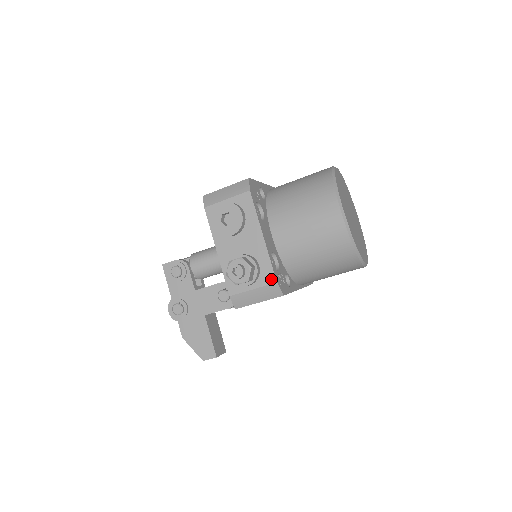
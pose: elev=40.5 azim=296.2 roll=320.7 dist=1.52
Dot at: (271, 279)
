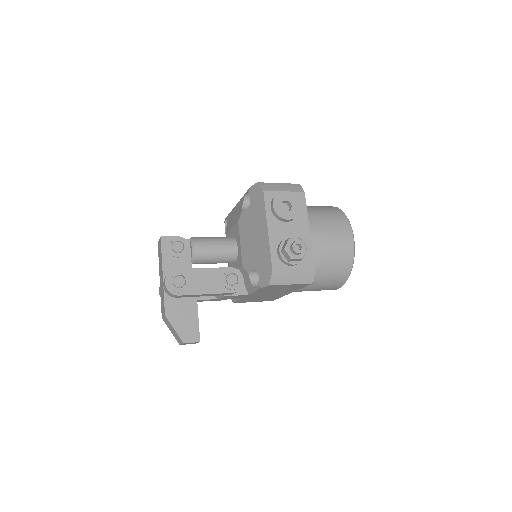
Dot at: (311, 265)
